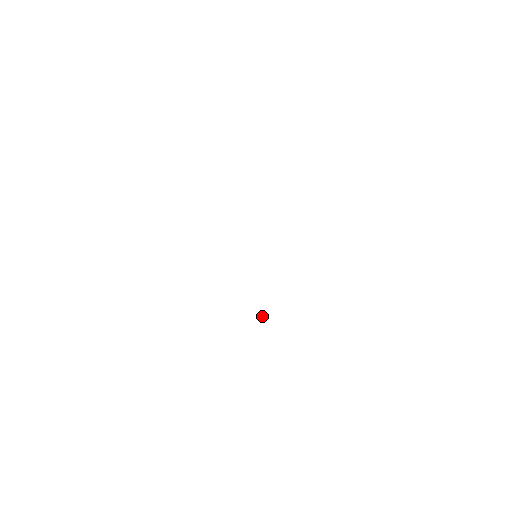
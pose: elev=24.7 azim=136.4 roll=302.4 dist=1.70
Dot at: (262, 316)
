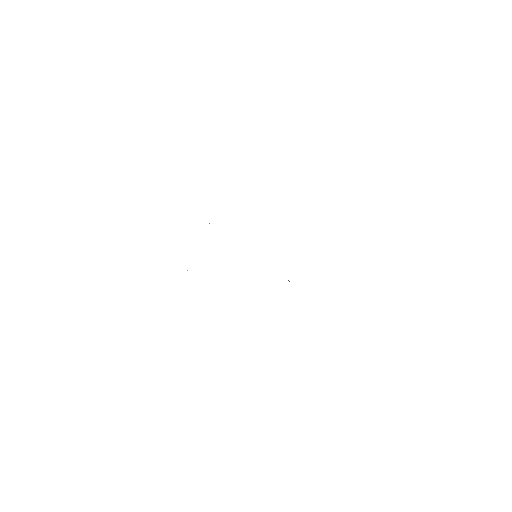
Dot at: (289, 281)
